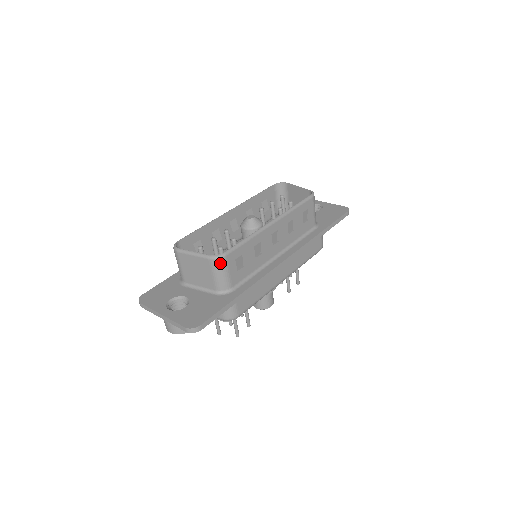
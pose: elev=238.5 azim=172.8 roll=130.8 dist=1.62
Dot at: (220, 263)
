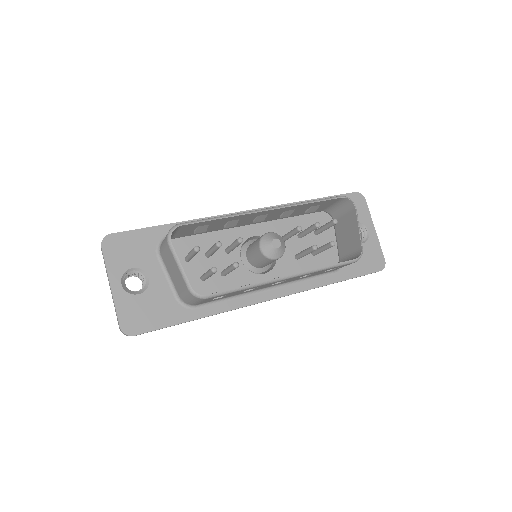
Dot at: (196, 298)
